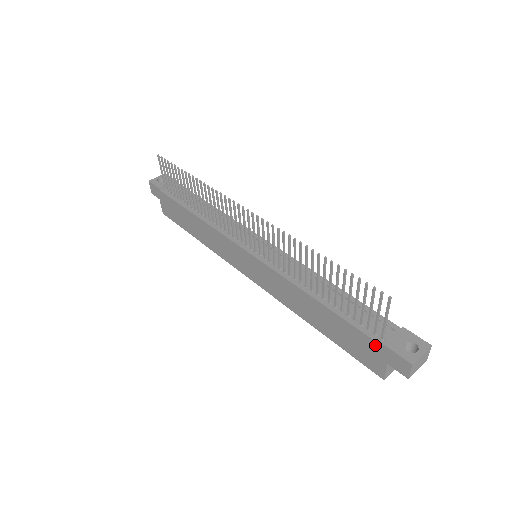
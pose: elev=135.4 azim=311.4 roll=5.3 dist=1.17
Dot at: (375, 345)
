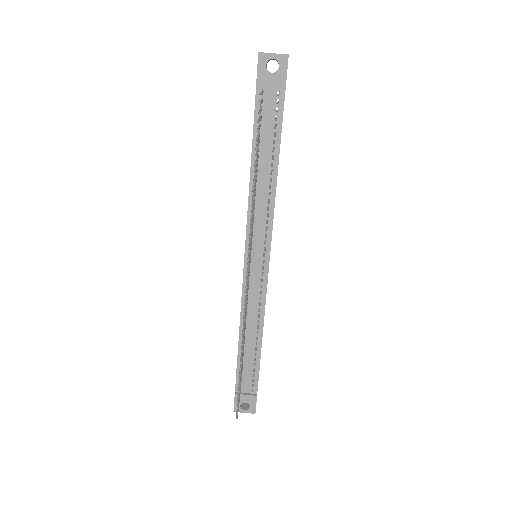
Dot at: (235, 385)
